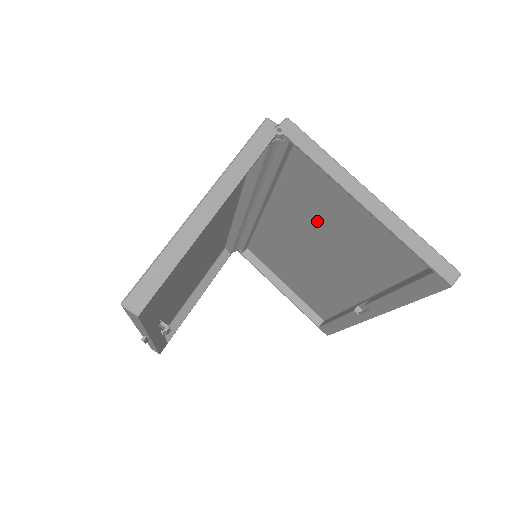
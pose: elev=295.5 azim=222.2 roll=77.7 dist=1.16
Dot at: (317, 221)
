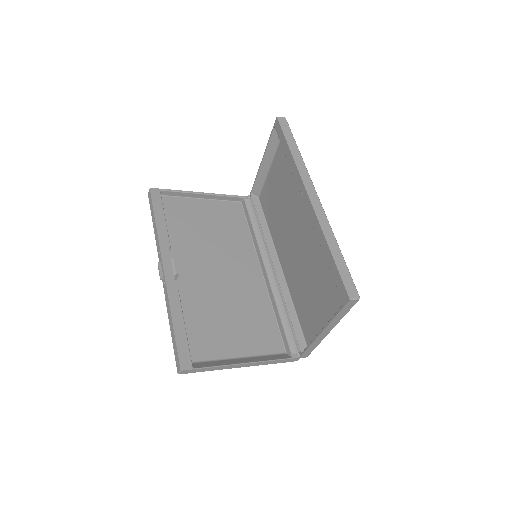
Dot at: (280, 214)
